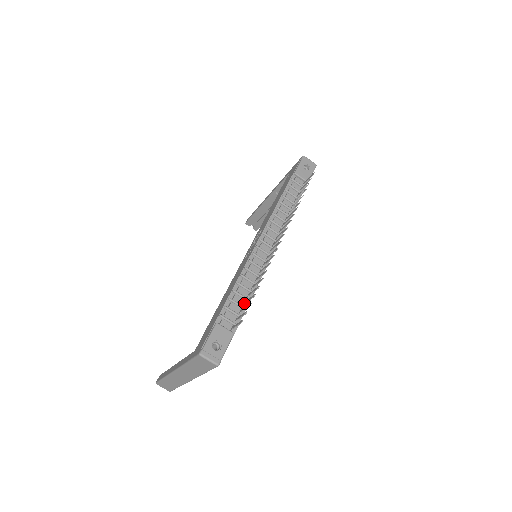
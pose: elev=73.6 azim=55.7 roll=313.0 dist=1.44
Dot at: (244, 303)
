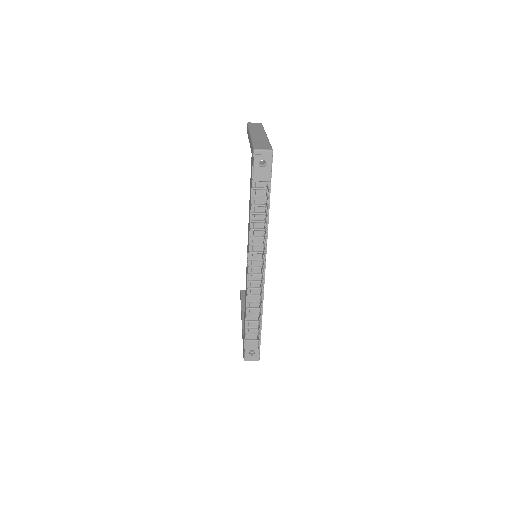
Dot at: (258, 320)
